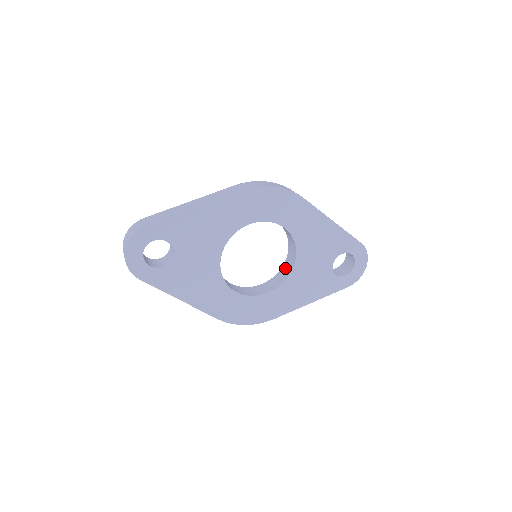
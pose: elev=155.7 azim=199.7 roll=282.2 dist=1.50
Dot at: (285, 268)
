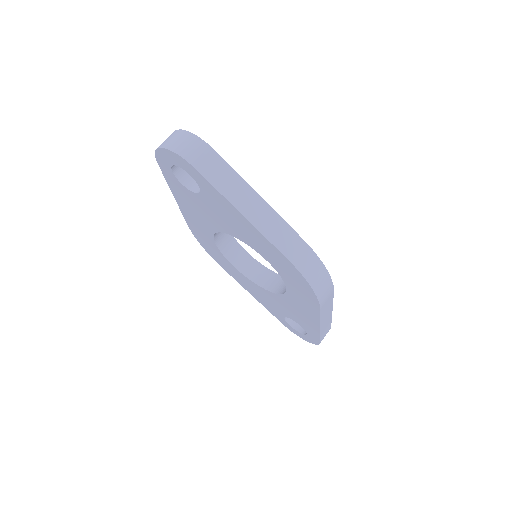
Dot at: (267, 276)
